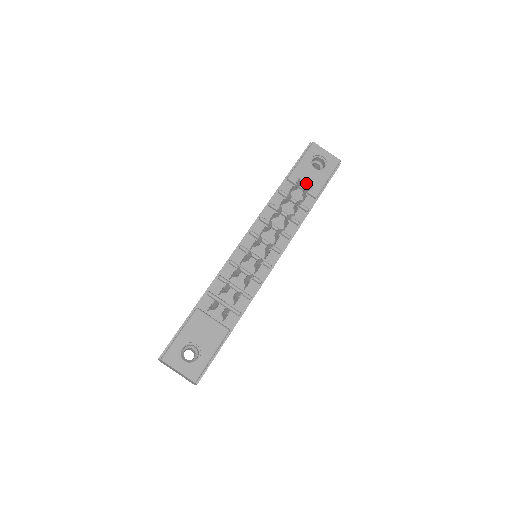
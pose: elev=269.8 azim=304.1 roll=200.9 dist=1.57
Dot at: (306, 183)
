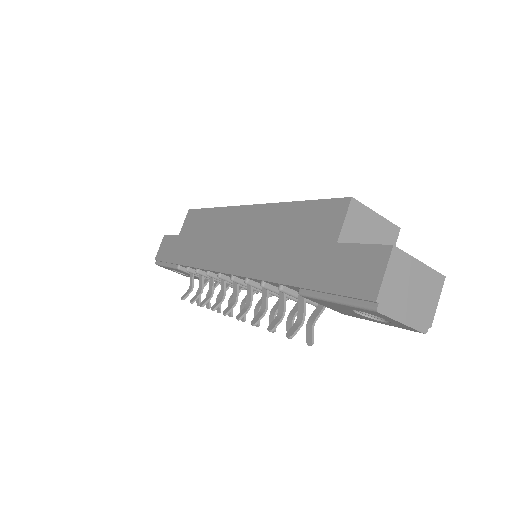
Dot at: (331, 308)
